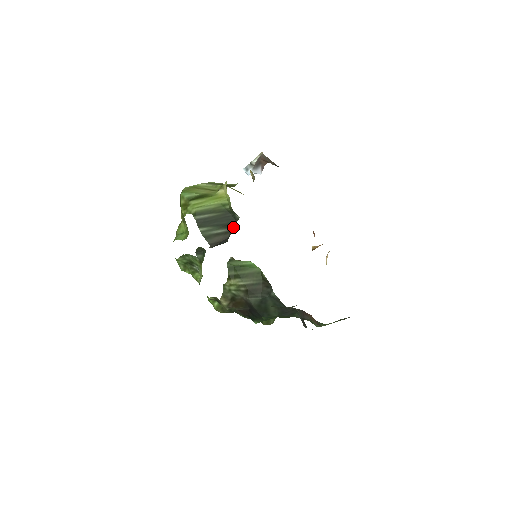
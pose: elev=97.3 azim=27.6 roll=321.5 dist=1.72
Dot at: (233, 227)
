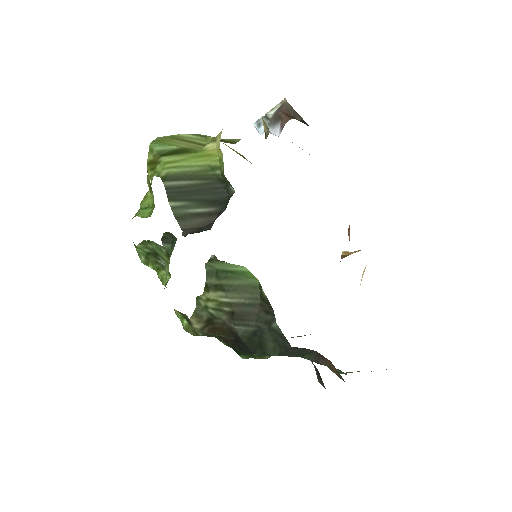
Dot at: (223, 206)
